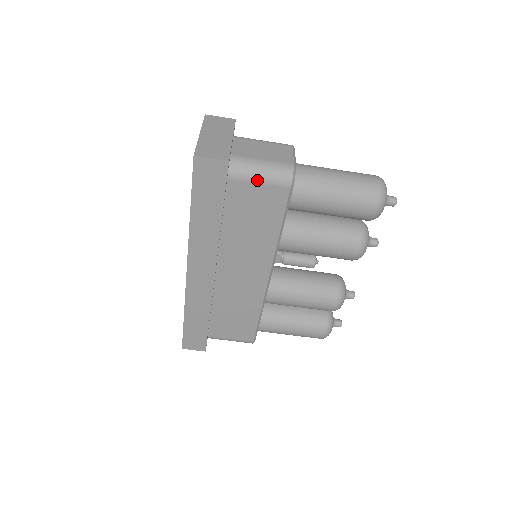
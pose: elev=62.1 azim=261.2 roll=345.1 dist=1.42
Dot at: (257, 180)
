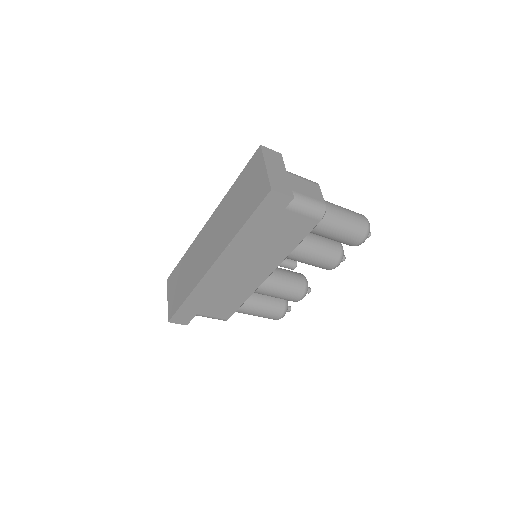
Dot at: (301, 212)
